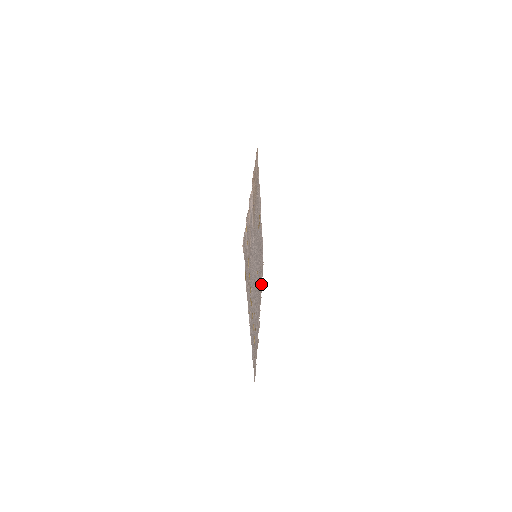
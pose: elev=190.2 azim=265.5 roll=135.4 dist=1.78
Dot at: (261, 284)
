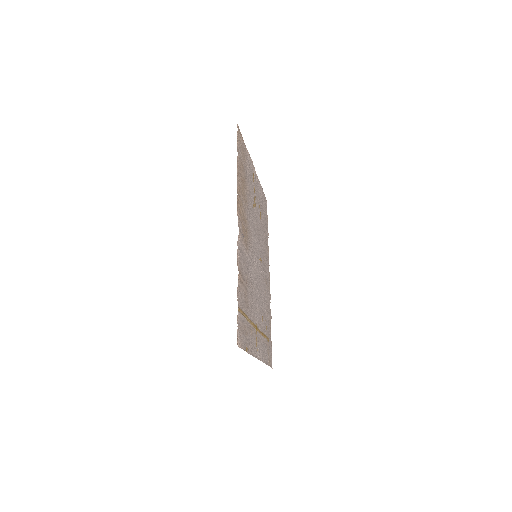
Dot at: (267, 238)
